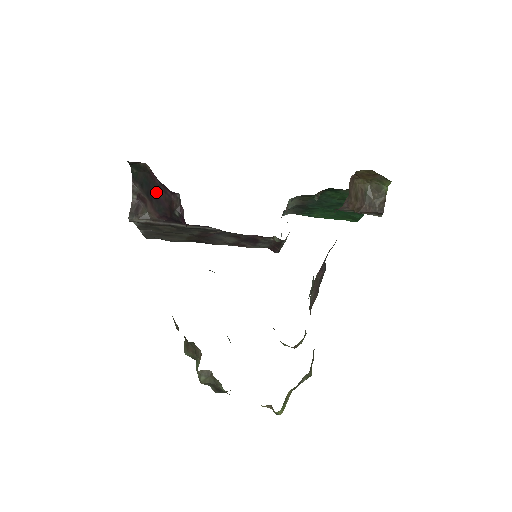
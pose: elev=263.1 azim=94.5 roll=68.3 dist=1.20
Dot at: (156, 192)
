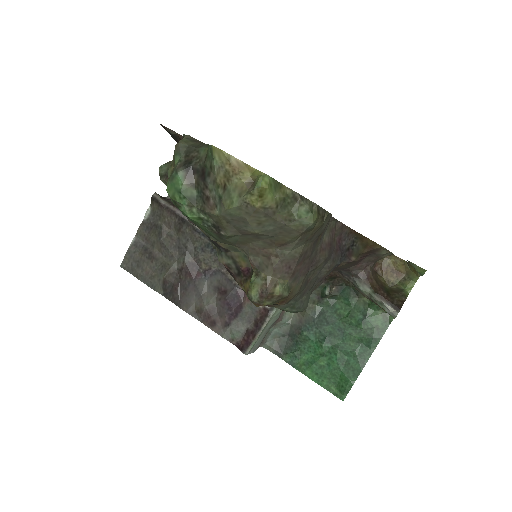
Dot at: occluded
